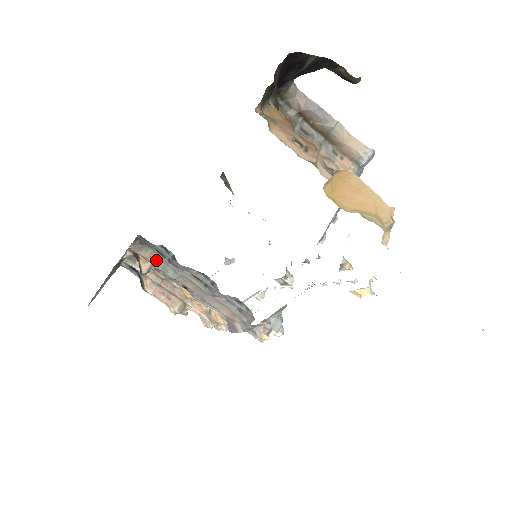
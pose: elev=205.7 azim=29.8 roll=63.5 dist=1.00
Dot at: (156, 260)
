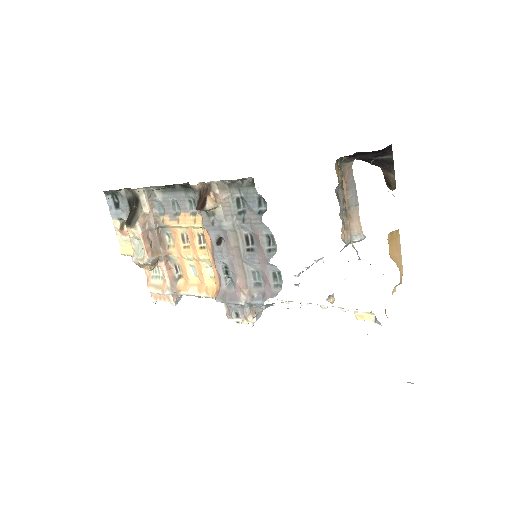
Dot at: (226, 205)
